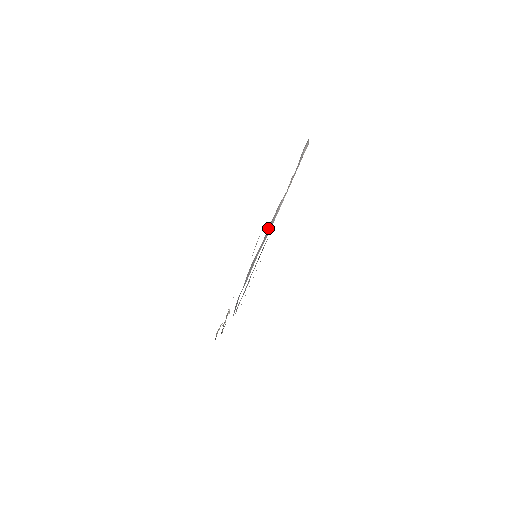
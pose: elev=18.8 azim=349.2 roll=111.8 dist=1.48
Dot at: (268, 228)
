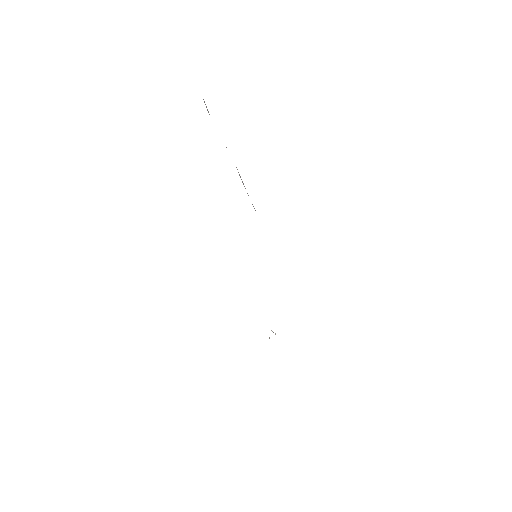
Dot at: occluded
